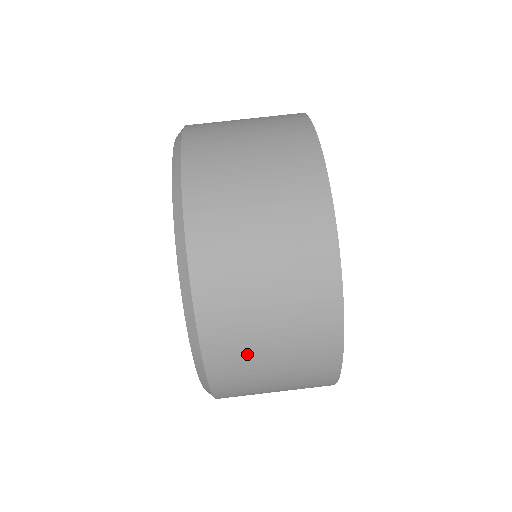
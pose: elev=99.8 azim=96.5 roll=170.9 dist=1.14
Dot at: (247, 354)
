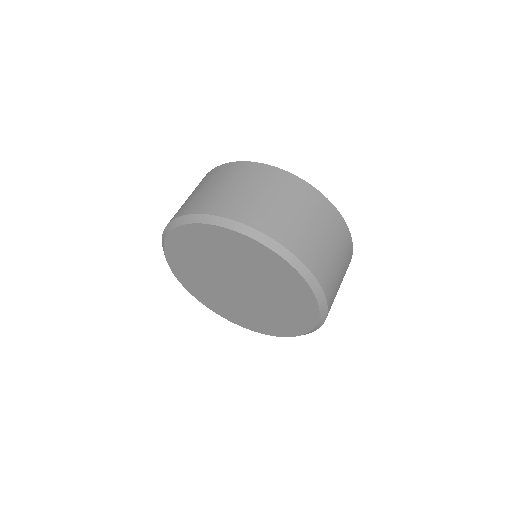
Dot at: (300, 231)
